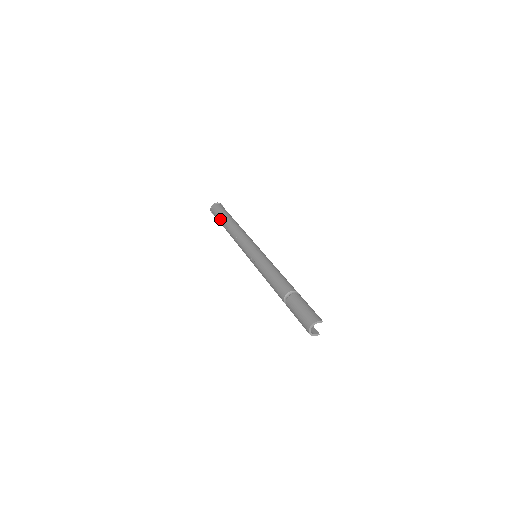
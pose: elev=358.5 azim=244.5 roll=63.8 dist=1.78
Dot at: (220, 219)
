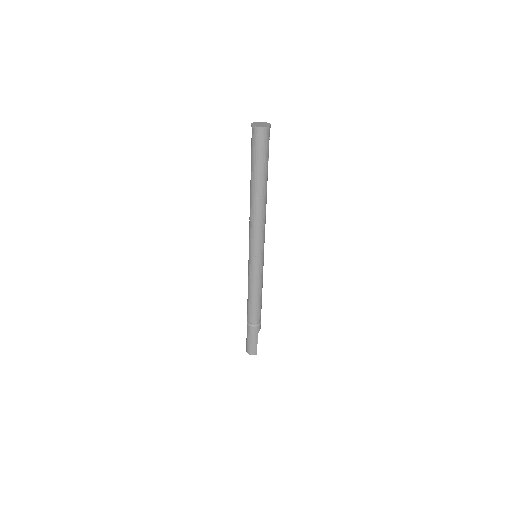
Dot at: occluded
